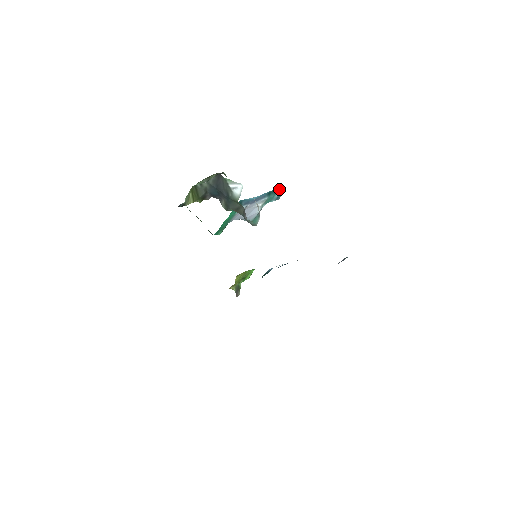
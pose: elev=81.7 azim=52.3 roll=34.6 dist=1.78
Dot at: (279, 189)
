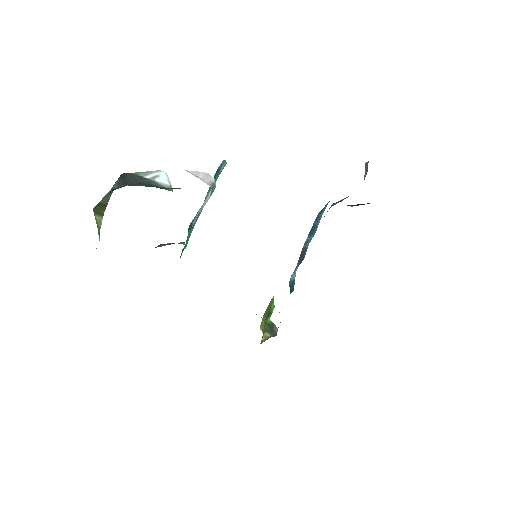
Dot at: (220, 165)
